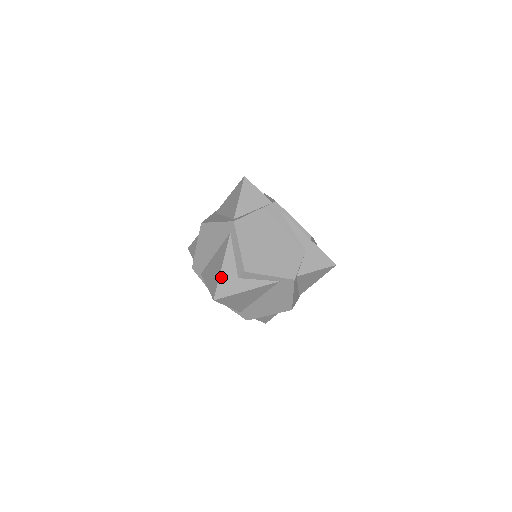
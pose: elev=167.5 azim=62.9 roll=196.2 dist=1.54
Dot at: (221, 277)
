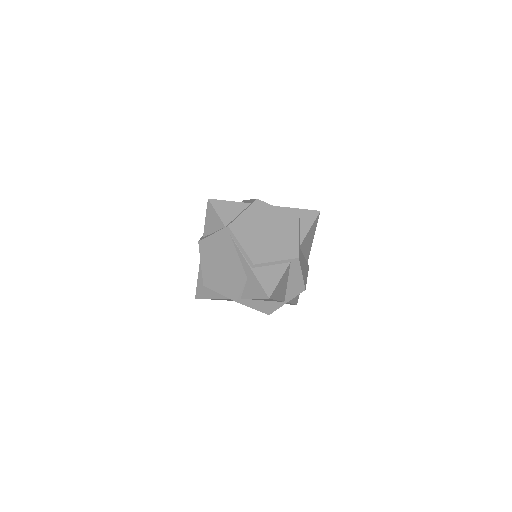
Dot at: (198, 283)
